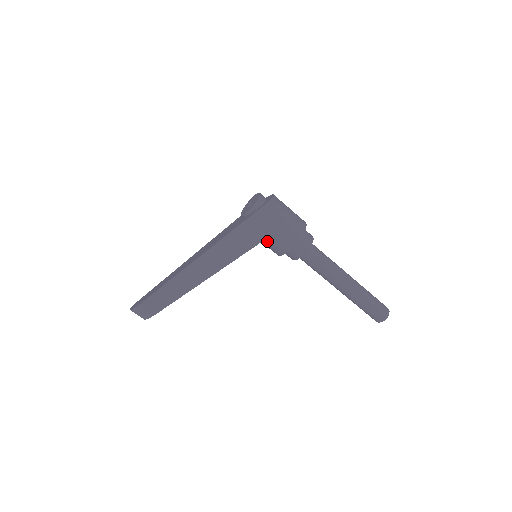
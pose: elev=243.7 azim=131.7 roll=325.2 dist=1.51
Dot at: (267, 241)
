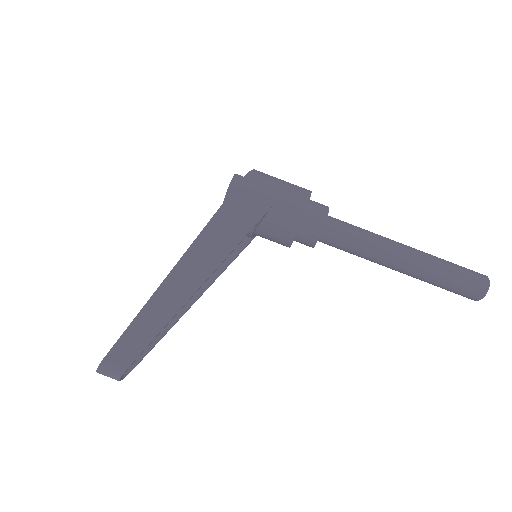
Dot at: (263, 231)
